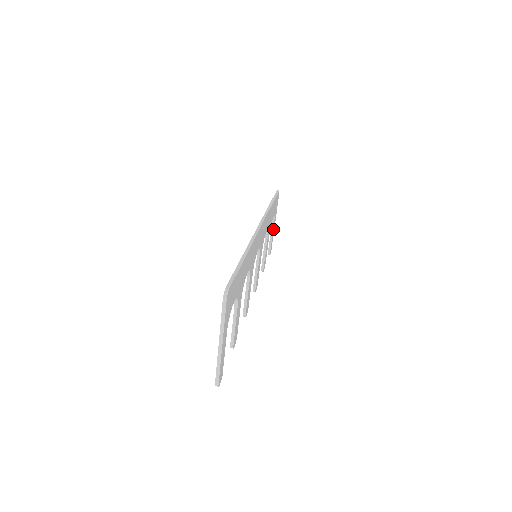
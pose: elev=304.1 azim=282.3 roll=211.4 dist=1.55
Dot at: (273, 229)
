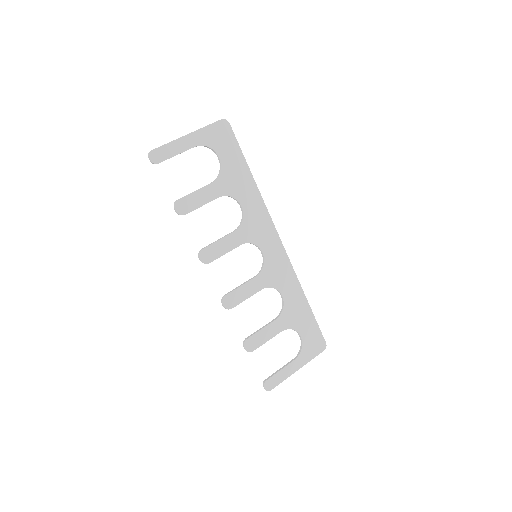
Dot at: (290, 365)
